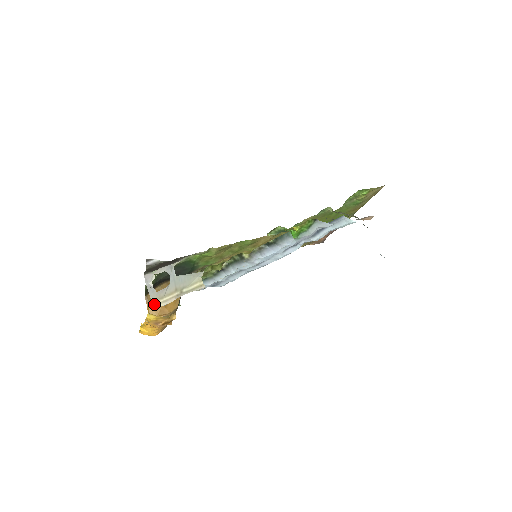
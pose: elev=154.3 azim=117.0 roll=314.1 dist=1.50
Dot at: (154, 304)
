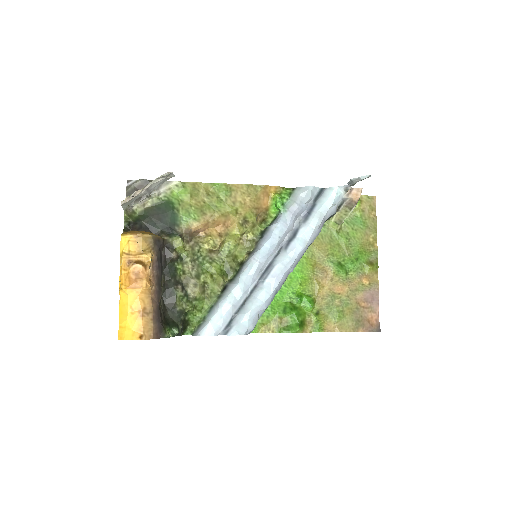
Dot at: (123, 201)
